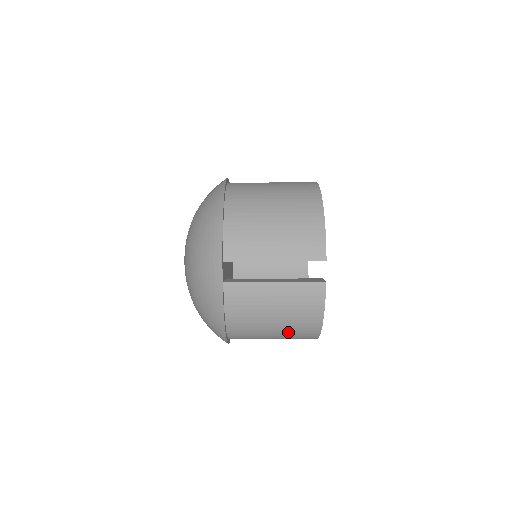
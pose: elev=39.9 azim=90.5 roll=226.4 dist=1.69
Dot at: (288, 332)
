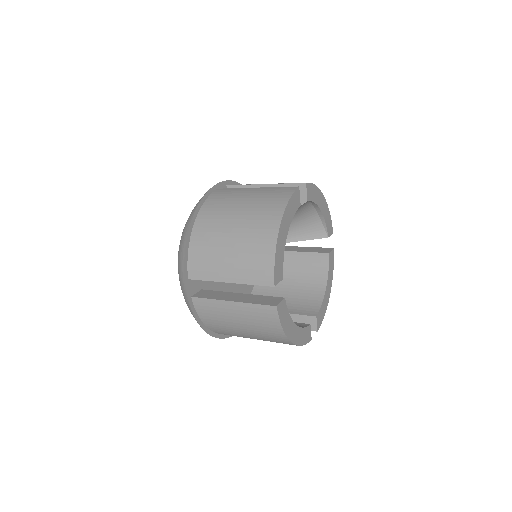
Dot at: (265, 340)
